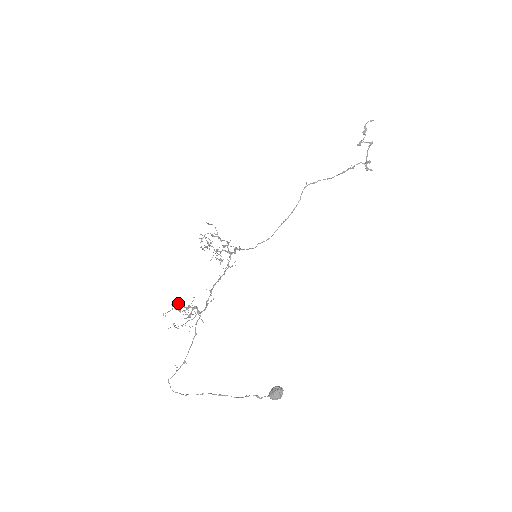
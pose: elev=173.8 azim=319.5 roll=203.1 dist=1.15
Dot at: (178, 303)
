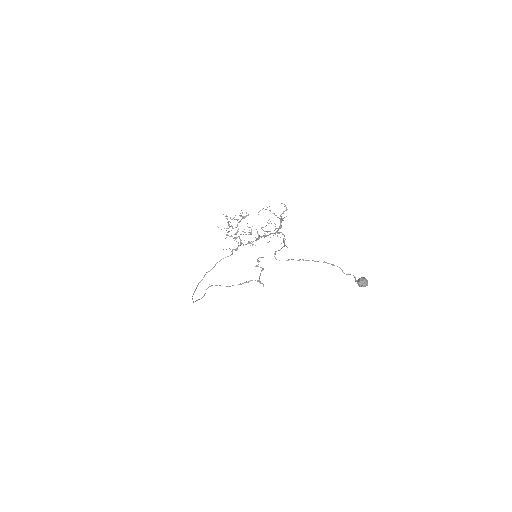
Dot at: occluded
